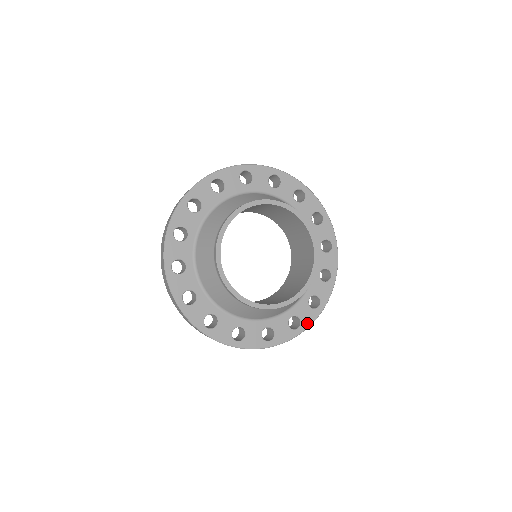
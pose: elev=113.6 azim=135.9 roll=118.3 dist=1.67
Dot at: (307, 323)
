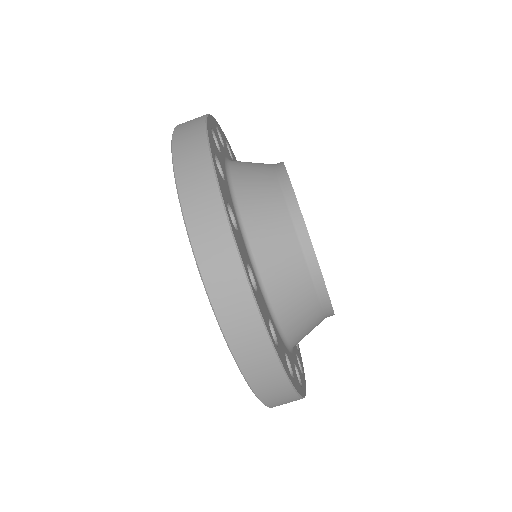
Dot at: occluded
